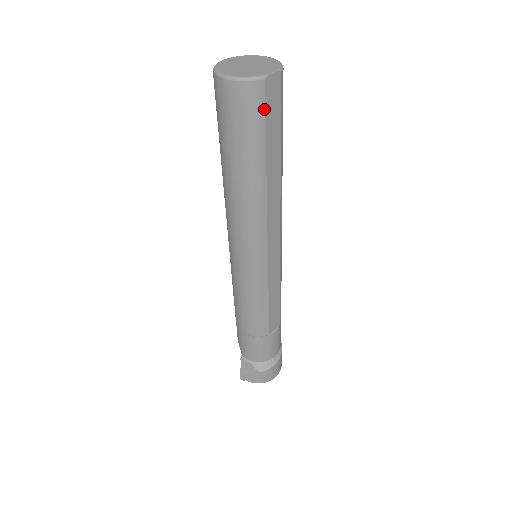
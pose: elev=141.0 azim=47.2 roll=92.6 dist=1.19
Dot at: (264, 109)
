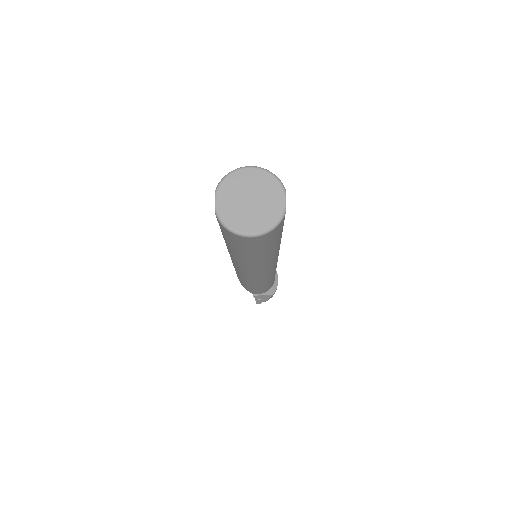
Dot at: (283, 223)
